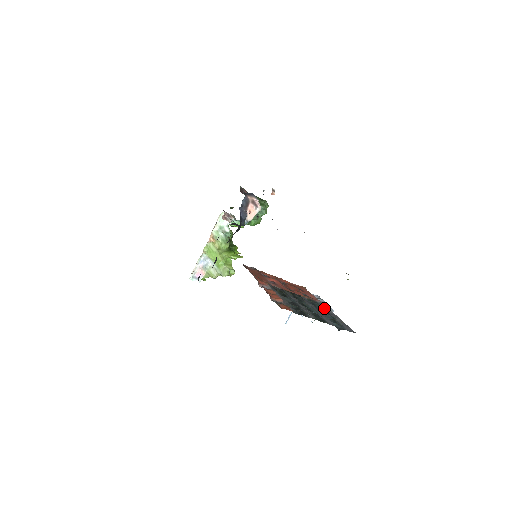
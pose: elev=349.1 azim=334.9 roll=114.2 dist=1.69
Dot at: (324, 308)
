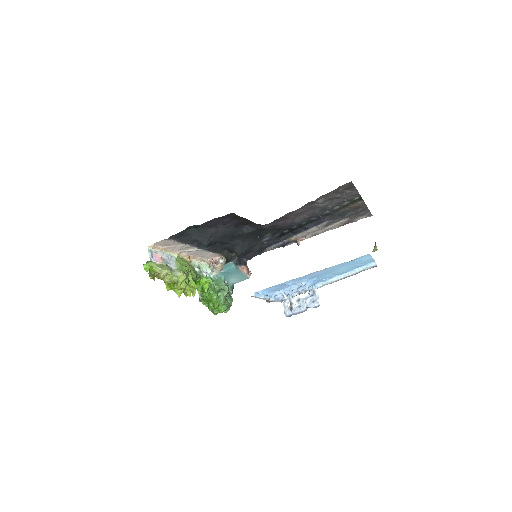
Dot at: occluded
